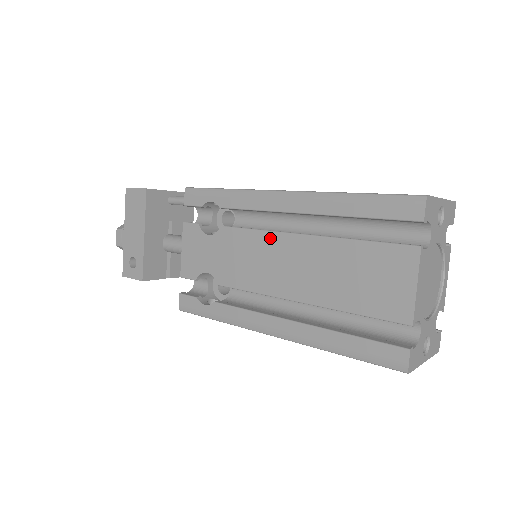
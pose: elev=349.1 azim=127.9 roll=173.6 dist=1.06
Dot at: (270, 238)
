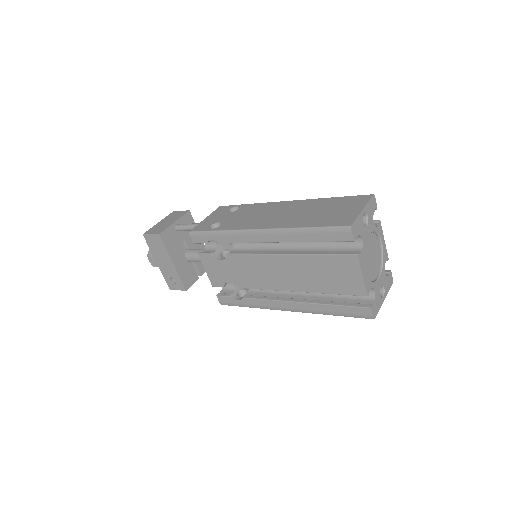
Dot at: (263, 258)
